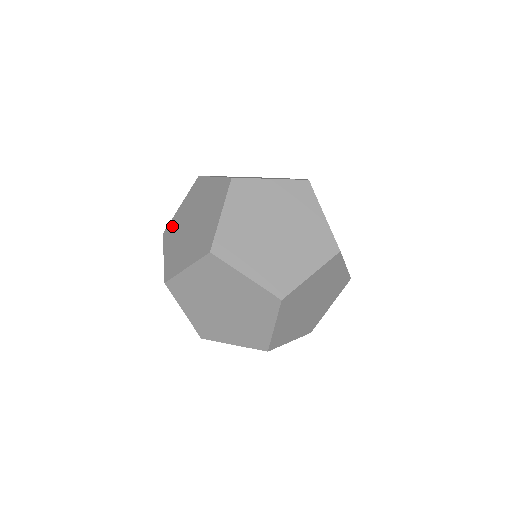
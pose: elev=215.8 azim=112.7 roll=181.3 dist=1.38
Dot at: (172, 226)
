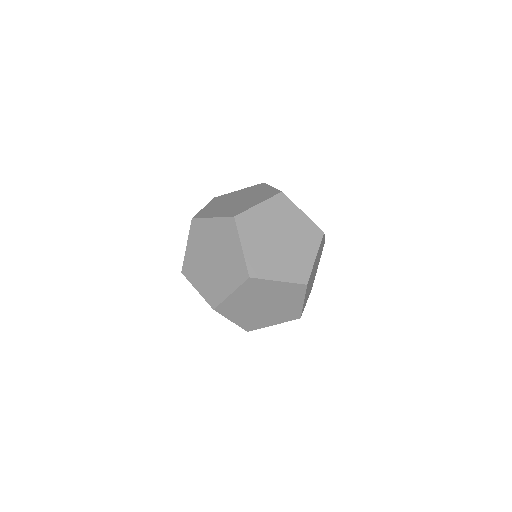
Dot at: occluded
